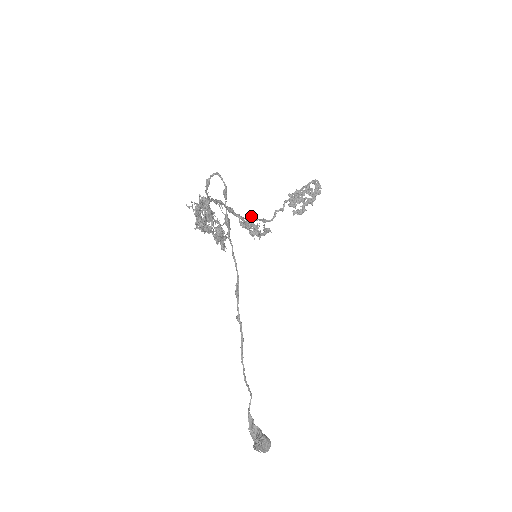
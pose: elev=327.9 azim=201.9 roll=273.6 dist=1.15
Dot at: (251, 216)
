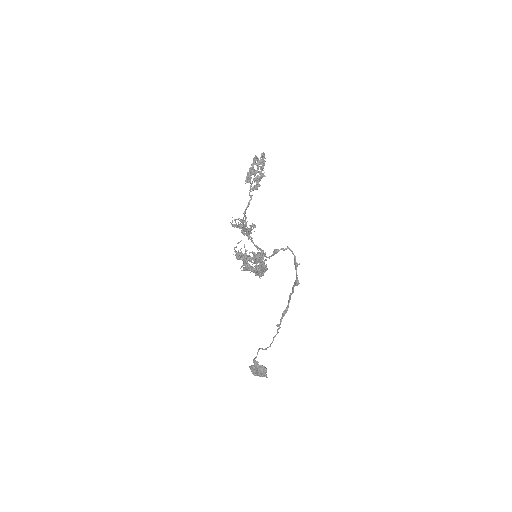
Dot at: (243, 219)
